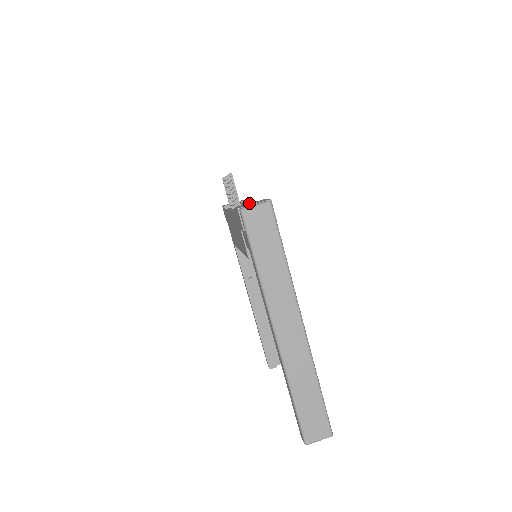
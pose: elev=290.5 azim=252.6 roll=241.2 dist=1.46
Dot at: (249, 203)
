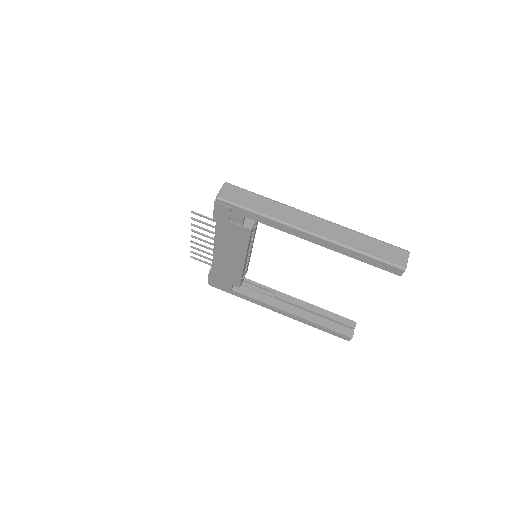
Dot at: occluded
